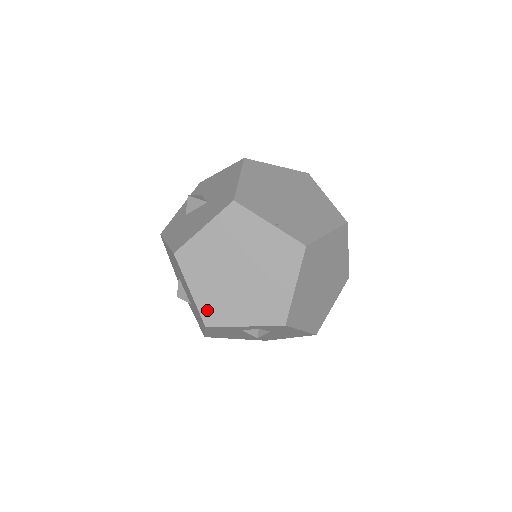
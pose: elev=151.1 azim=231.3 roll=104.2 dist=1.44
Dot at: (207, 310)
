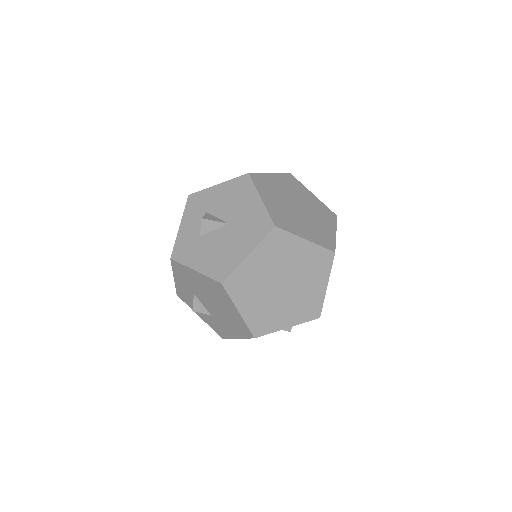
Dot at: (255, 324)
